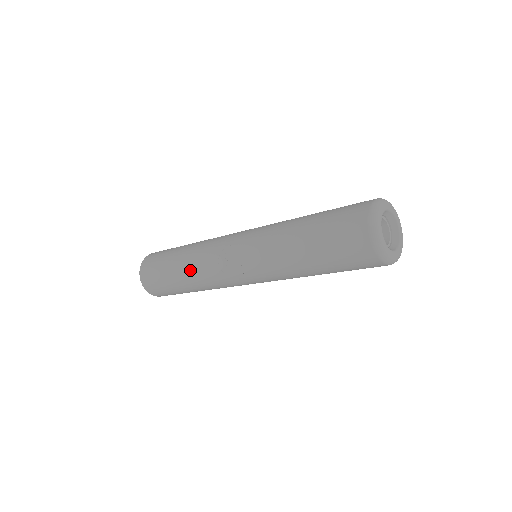
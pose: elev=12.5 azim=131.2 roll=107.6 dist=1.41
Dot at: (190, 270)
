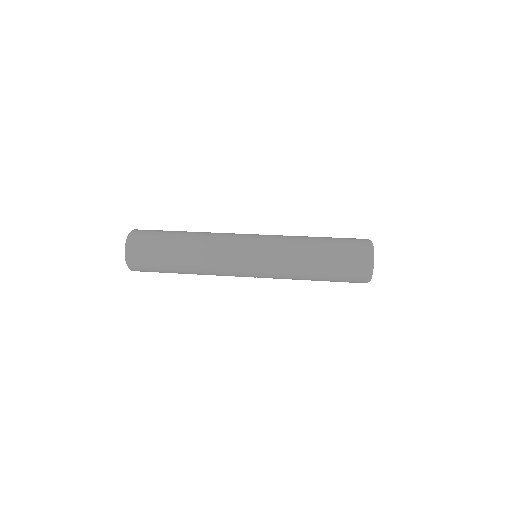
Dot at: (199, 274)
